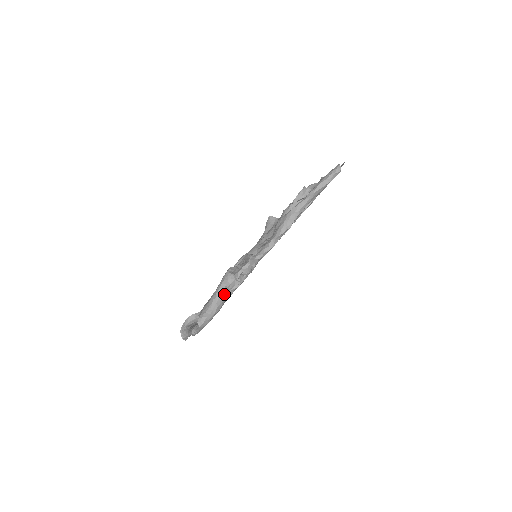
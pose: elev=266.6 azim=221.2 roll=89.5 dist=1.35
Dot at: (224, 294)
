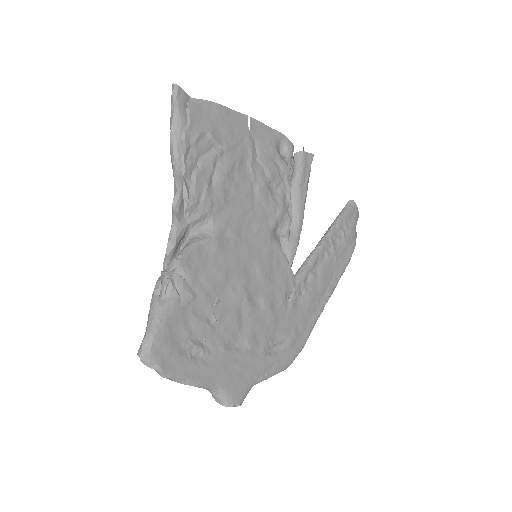
Dot at: (156, 303)
